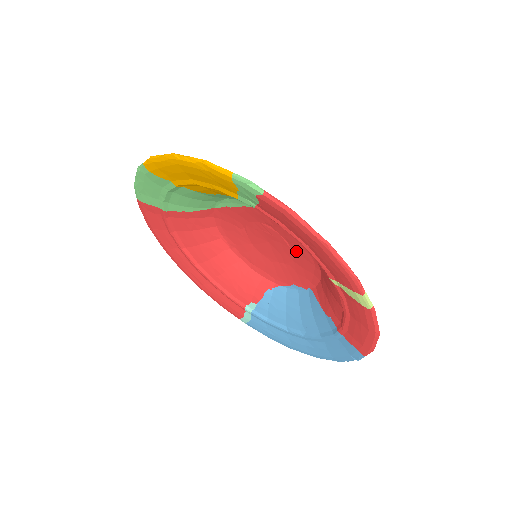
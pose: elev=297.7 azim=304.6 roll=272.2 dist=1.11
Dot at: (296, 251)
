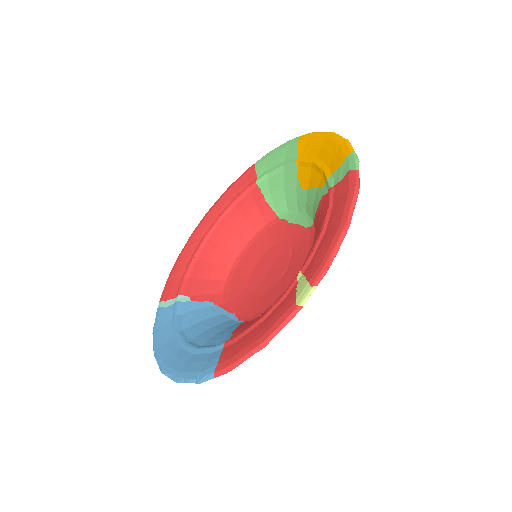
Dot at: (281, 282)
